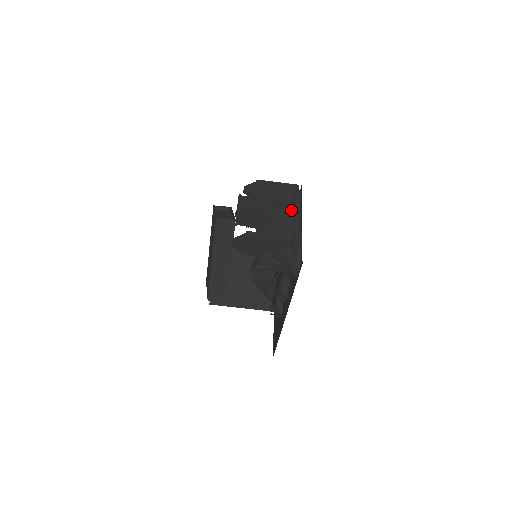
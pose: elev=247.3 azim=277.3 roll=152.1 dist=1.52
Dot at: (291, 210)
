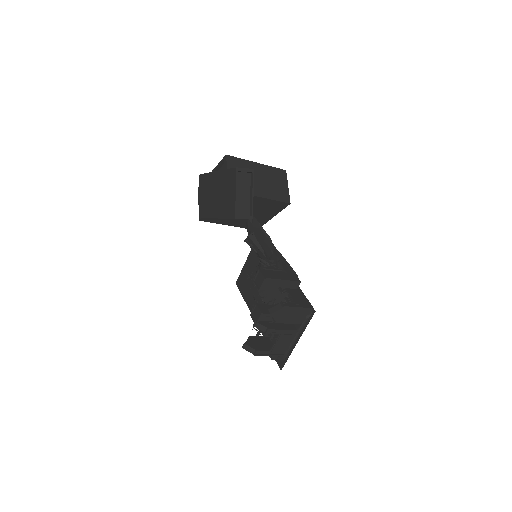
Dot at: (295, 332)
